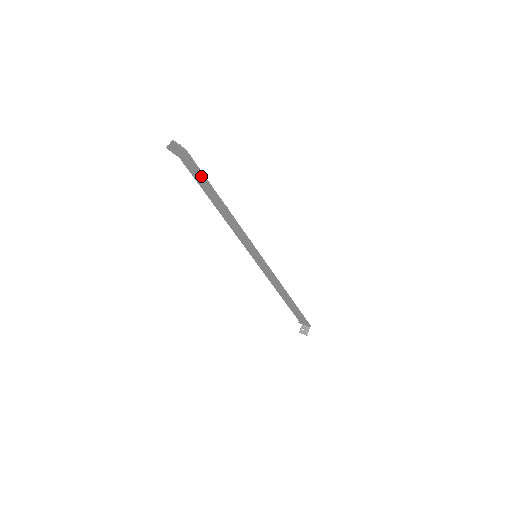
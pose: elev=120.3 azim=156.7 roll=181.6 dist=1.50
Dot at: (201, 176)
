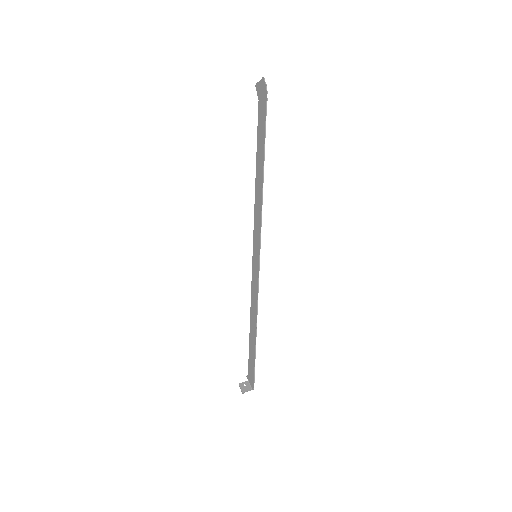
Dot at: (263, 129)
